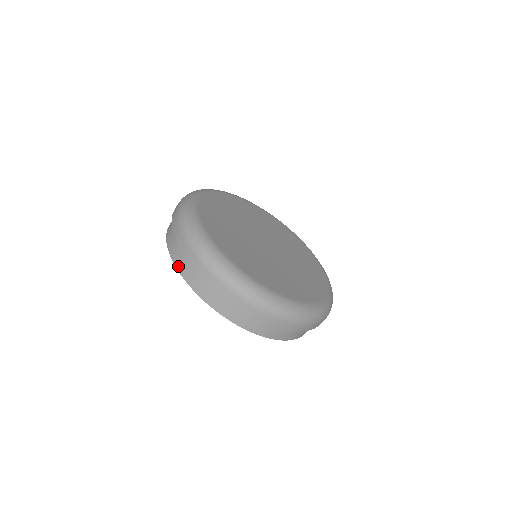
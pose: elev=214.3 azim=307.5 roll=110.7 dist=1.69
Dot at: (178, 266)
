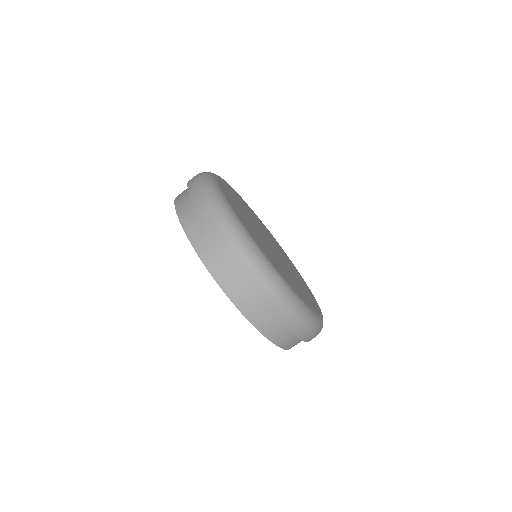
Dot at: (178, 206)
